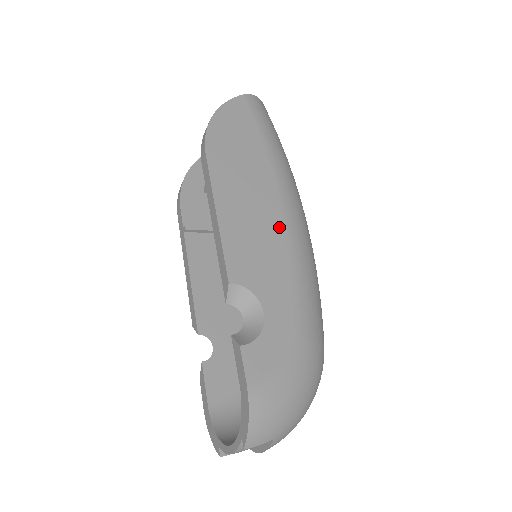
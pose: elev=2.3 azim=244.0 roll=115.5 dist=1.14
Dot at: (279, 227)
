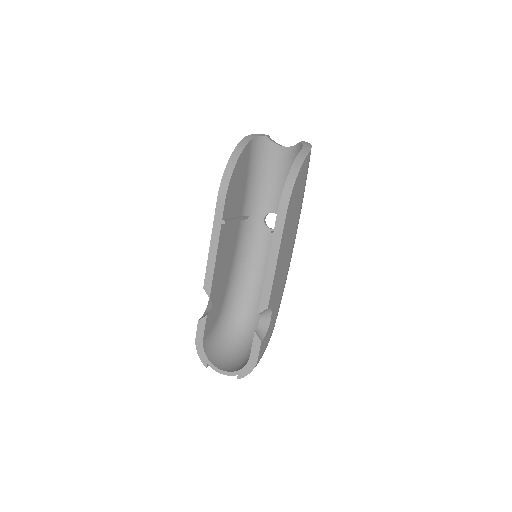
Dot at: (288, 263)
